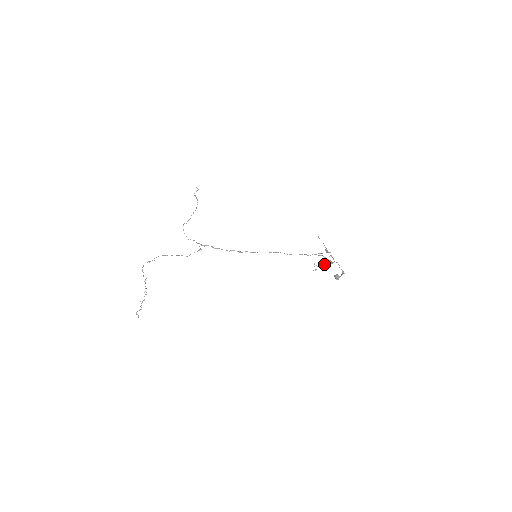
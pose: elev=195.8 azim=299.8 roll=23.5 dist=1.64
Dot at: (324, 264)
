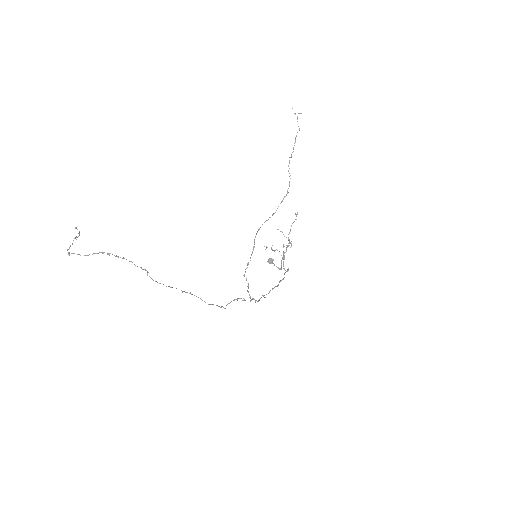
Dot at: (277, 250)
